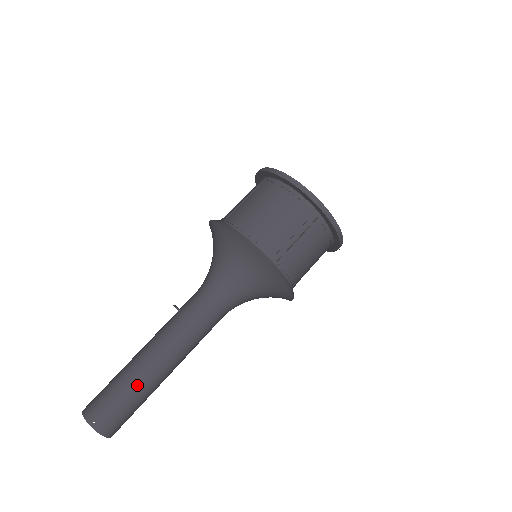
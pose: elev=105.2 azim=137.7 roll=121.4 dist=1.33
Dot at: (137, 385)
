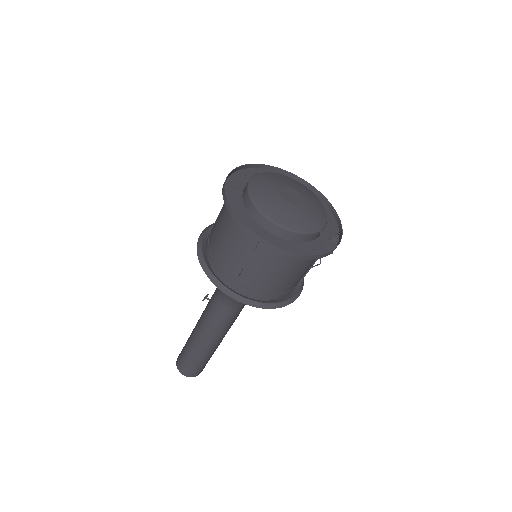
Dot at: (192, 352)
